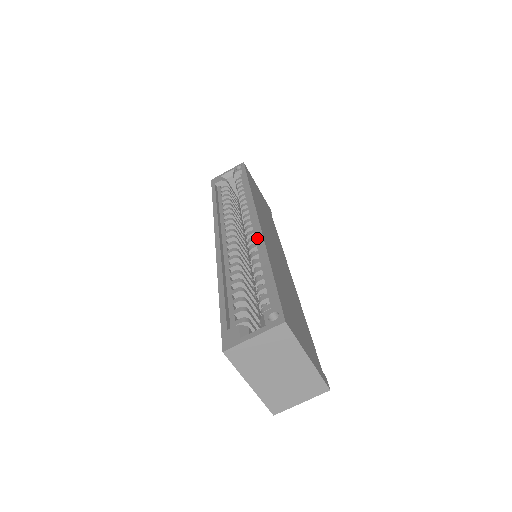
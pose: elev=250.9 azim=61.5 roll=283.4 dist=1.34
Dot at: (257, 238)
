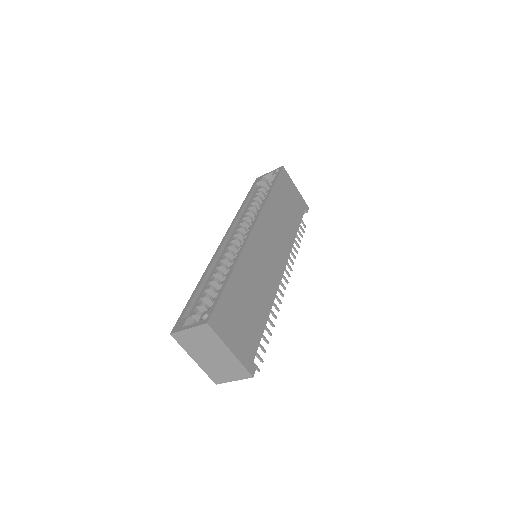
Dot at: occluded
